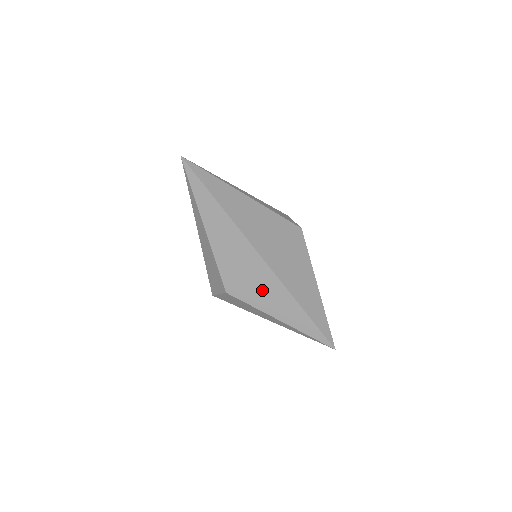
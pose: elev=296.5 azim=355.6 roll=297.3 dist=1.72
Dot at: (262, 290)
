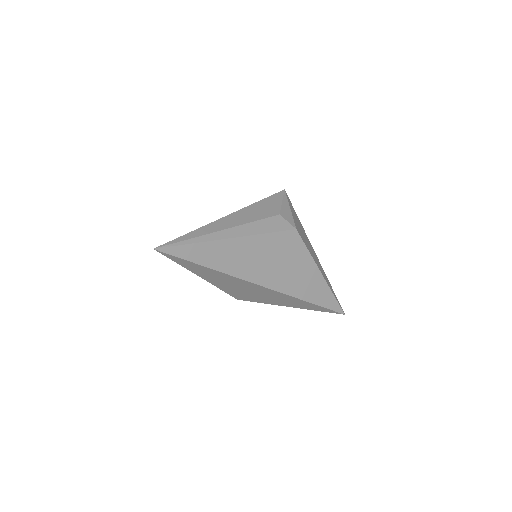
Dot at: (270, 298)
